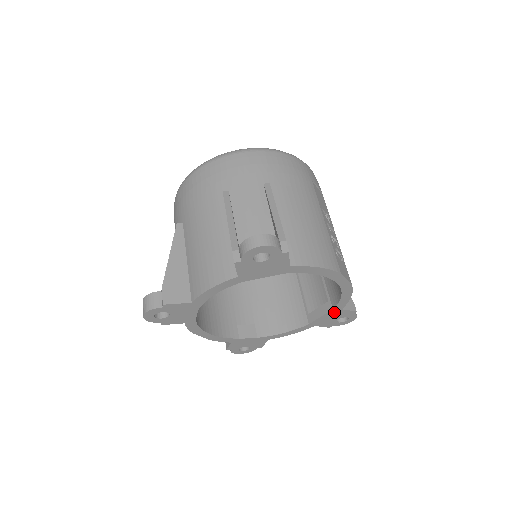
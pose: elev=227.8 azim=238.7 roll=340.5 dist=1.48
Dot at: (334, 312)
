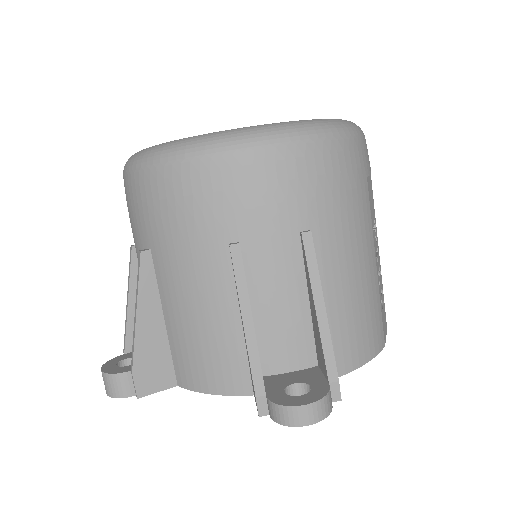
Dot at: occluded
